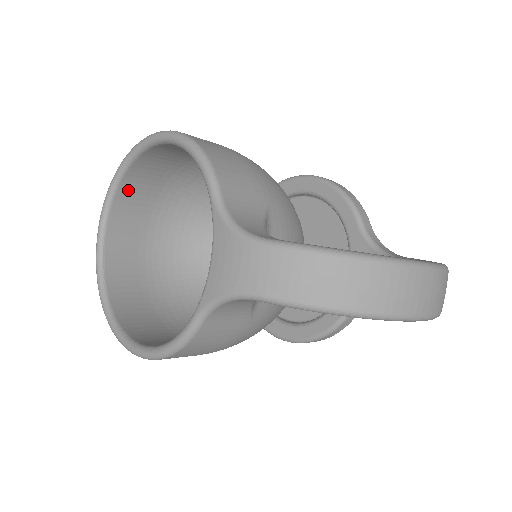
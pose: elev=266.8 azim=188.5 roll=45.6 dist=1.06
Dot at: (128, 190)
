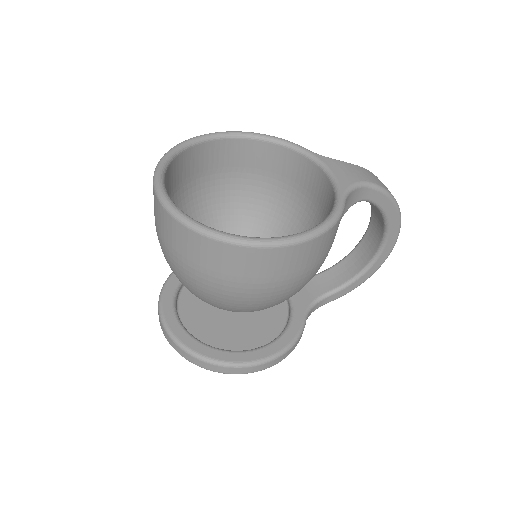
Dot at: (171, 171)
